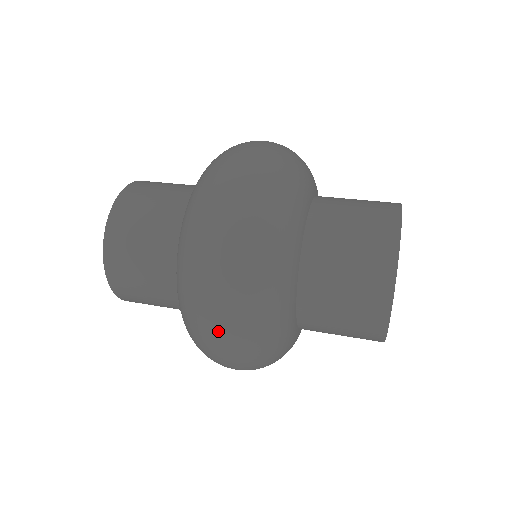
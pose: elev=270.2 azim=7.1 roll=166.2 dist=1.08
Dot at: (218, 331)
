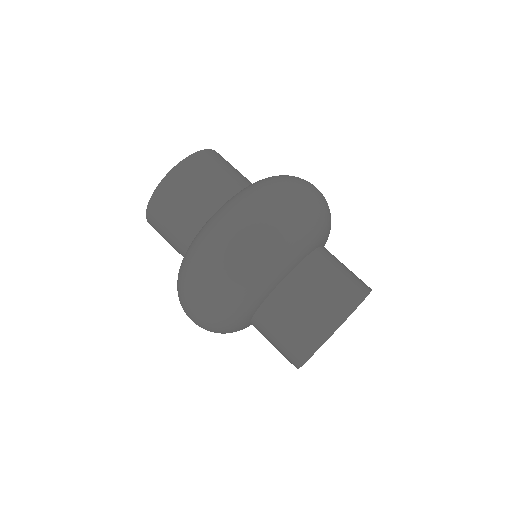
Dot at: (189, 310)
